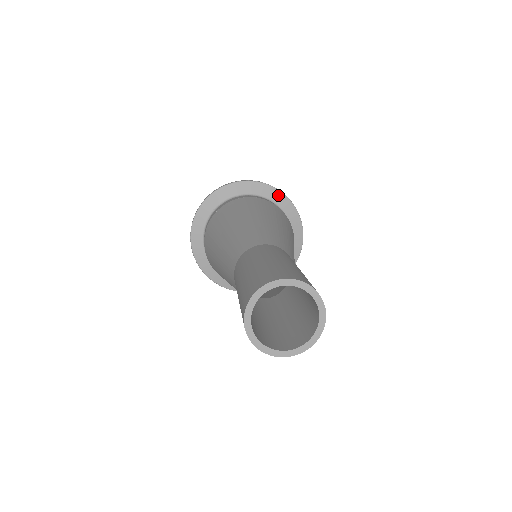
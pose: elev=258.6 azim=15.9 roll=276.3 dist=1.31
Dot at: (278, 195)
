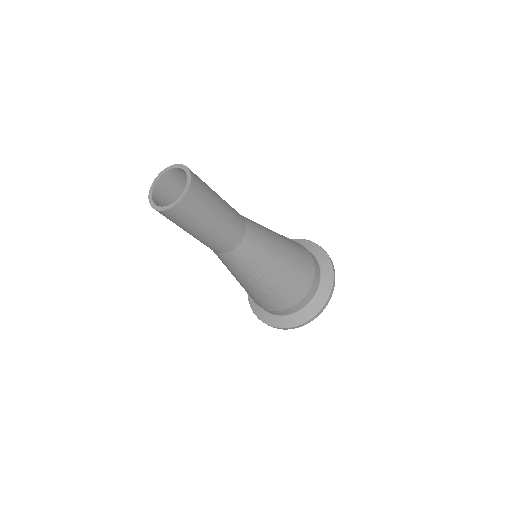
Dot at: occluded
